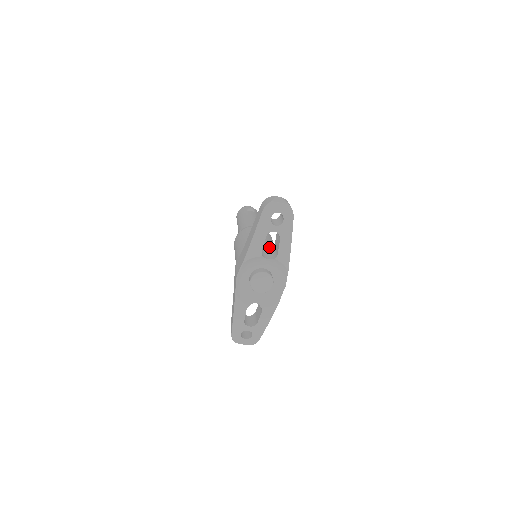
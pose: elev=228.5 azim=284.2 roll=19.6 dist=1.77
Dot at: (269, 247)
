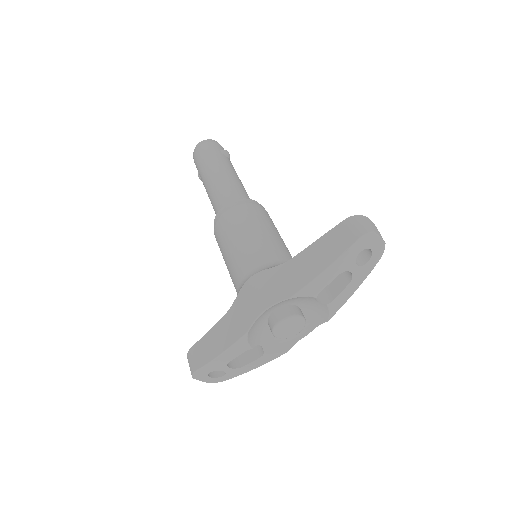
Dot at: occluded
